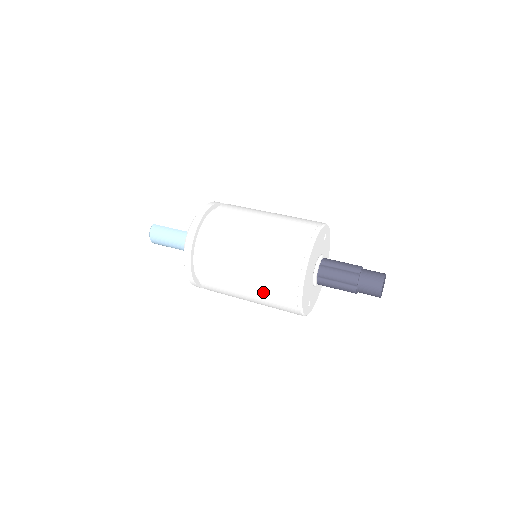
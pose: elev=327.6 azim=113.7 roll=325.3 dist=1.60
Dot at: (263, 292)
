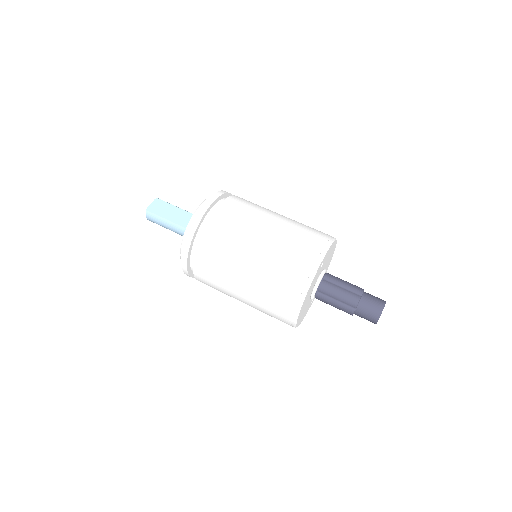
Dot at: occluded
